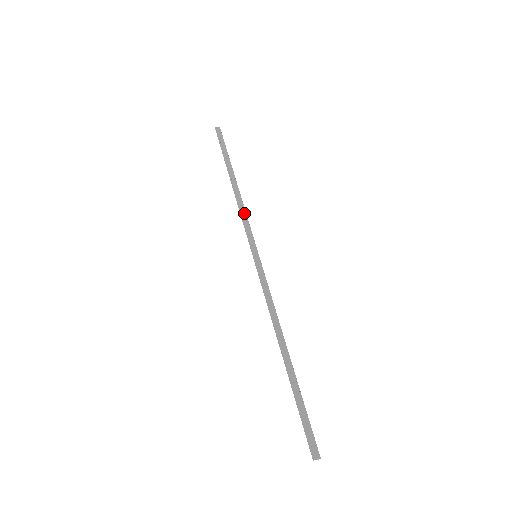
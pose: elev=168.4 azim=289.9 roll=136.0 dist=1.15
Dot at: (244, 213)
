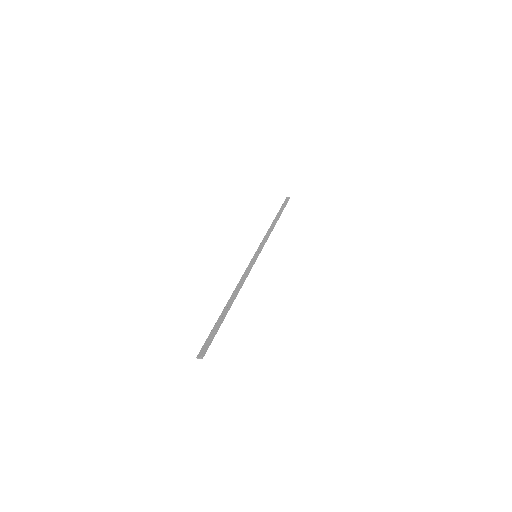
Dot at: (267, 236)
